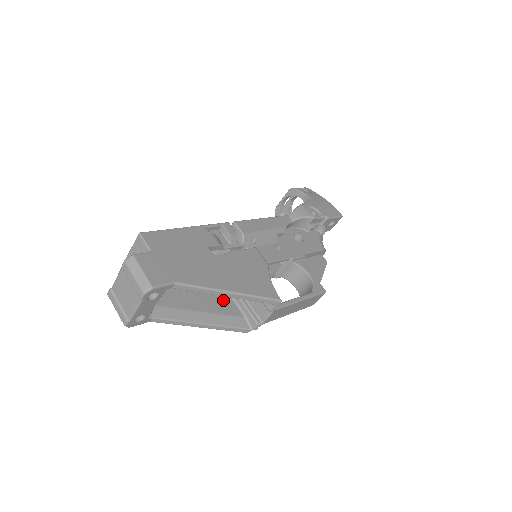
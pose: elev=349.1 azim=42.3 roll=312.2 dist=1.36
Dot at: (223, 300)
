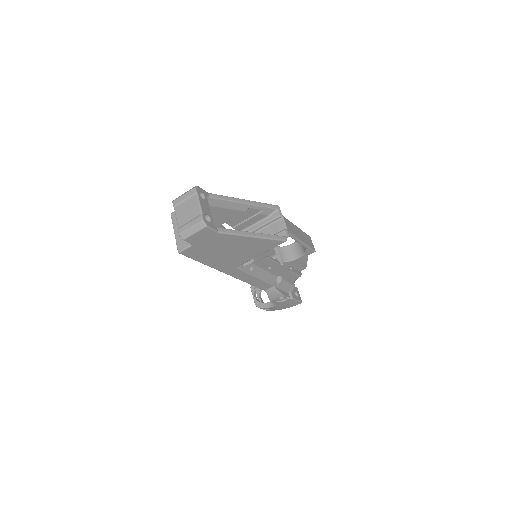
Dot at: occluded
